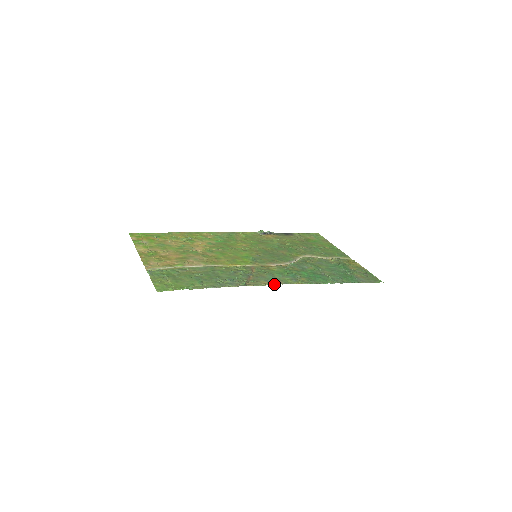
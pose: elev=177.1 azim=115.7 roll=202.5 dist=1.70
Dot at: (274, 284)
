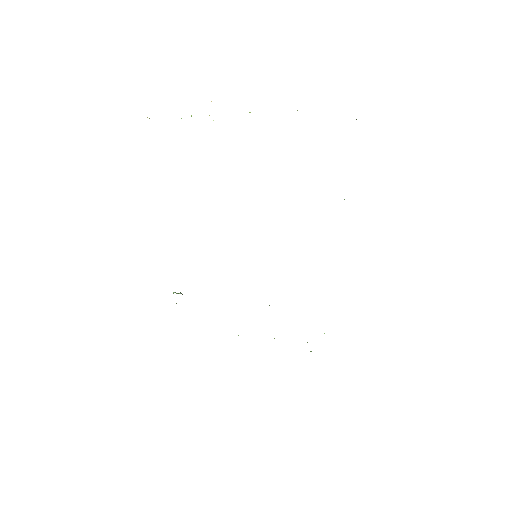
Dot at: occluded
